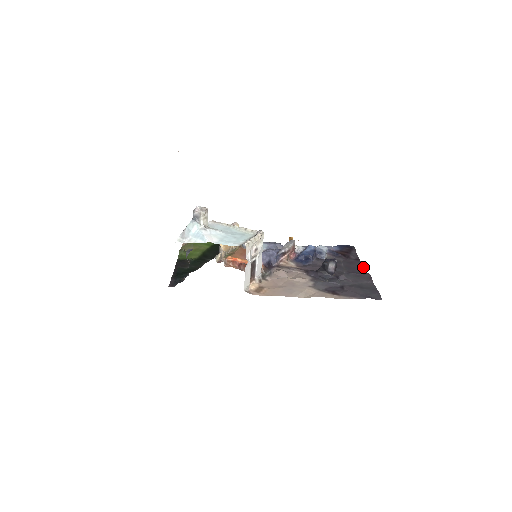
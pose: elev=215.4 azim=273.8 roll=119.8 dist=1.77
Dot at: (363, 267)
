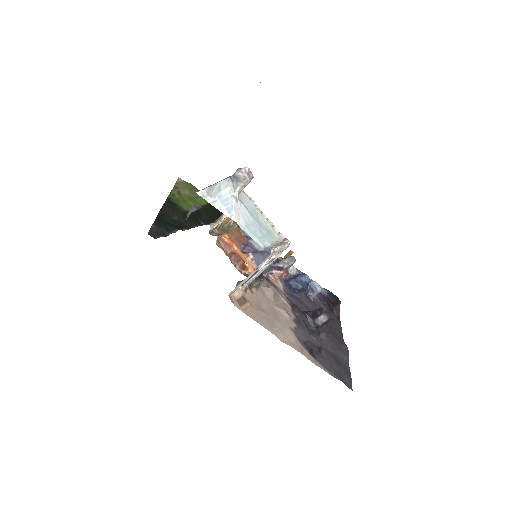
Dot at: (342, 333)
